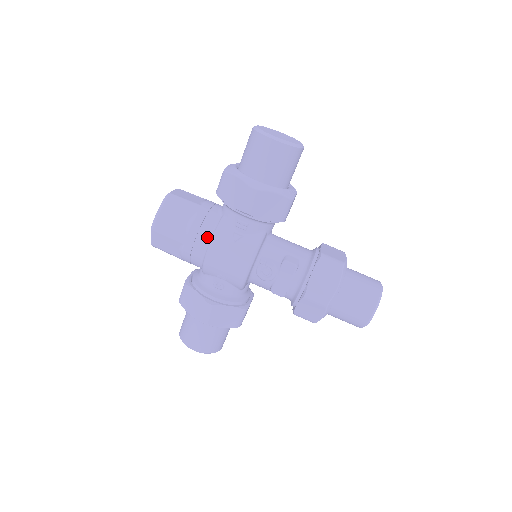
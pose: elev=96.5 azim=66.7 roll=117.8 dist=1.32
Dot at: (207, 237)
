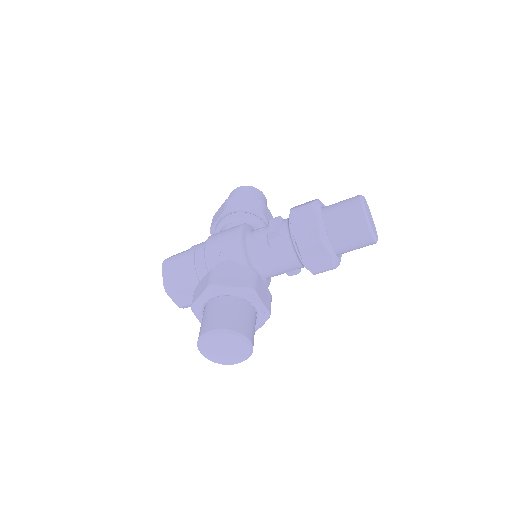
Dot at: occluded
